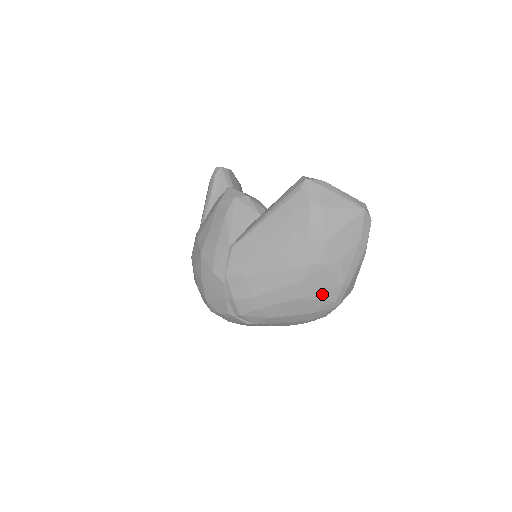
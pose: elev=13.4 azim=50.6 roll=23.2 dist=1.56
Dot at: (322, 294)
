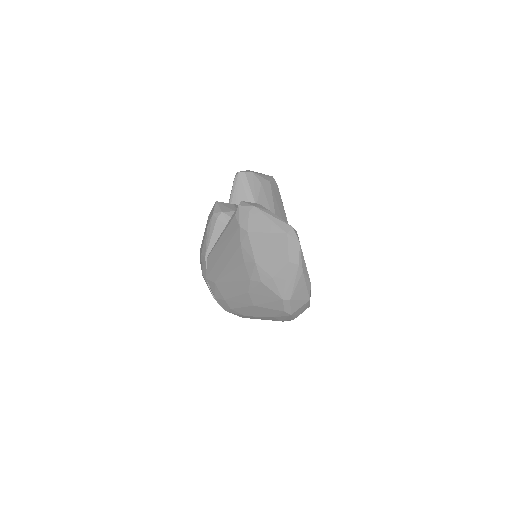
Dot at: (270, 304)
